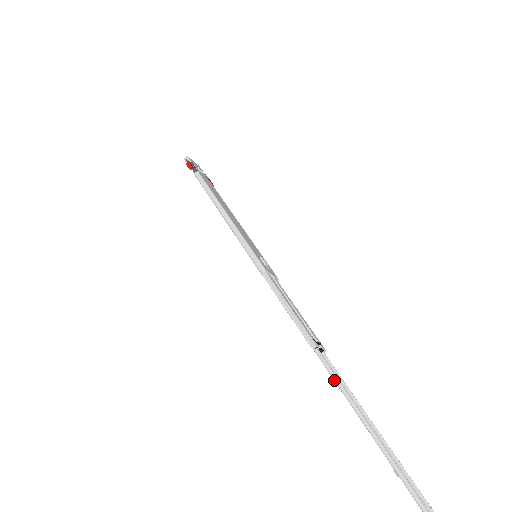
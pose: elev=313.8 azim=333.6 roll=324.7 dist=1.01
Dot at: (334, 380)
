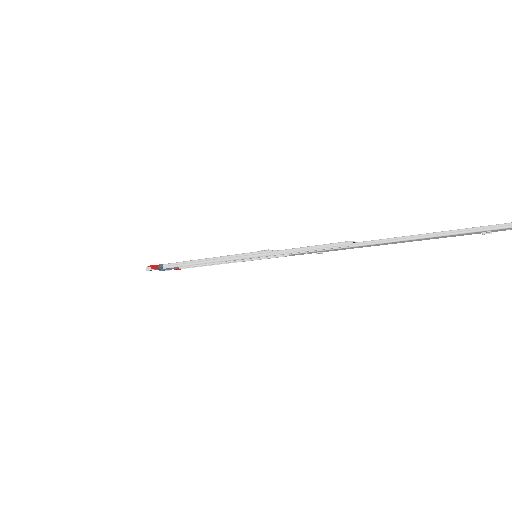
Dot at: (386, 243)
